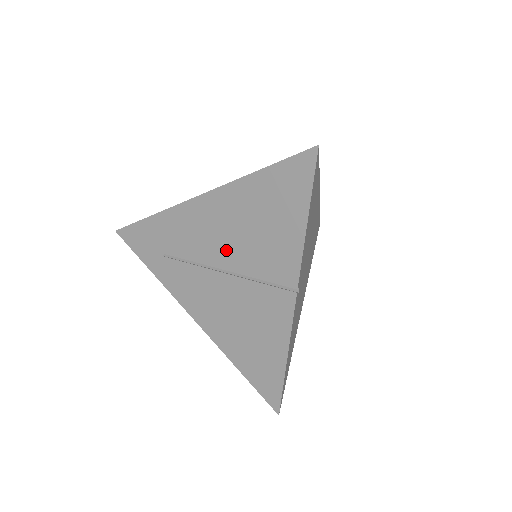
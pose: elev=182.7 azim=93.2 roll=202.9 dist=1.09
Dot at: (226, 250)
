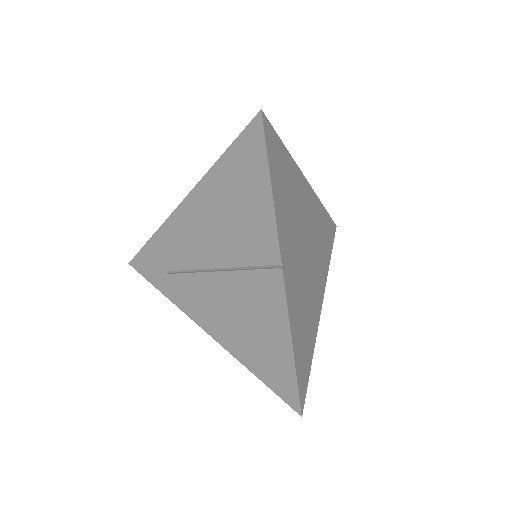
Dot at: (214, 247)
